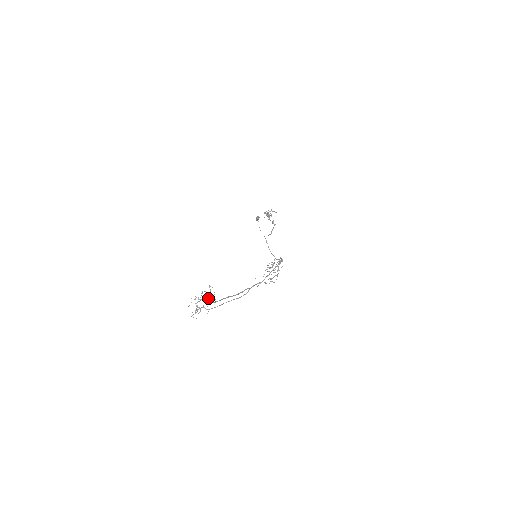
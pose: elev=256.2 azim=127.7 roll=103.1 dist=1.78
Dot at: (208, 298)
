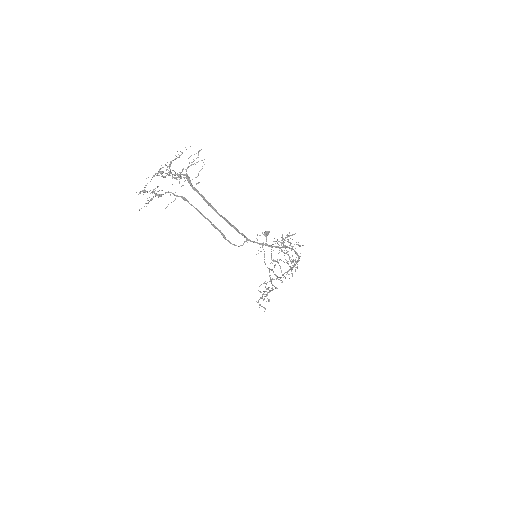
Dot at: occluded
